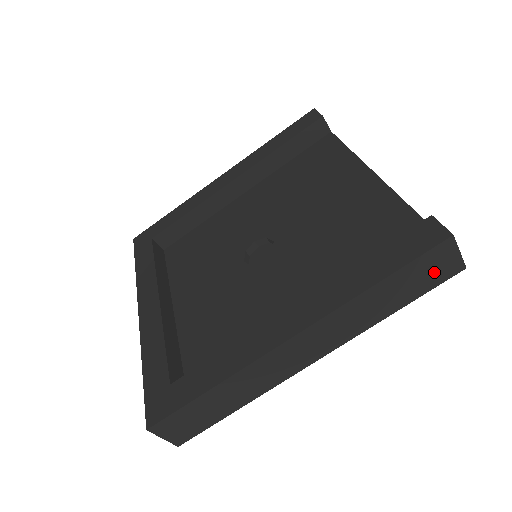
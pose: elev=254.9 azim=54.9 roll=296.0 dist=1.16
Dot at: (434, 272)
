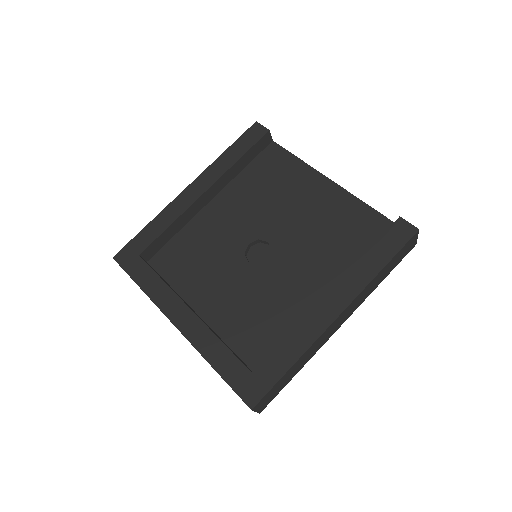
Dot at: (405, 252)
